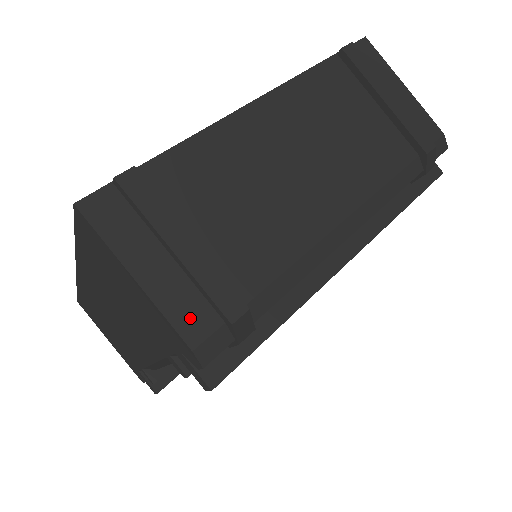
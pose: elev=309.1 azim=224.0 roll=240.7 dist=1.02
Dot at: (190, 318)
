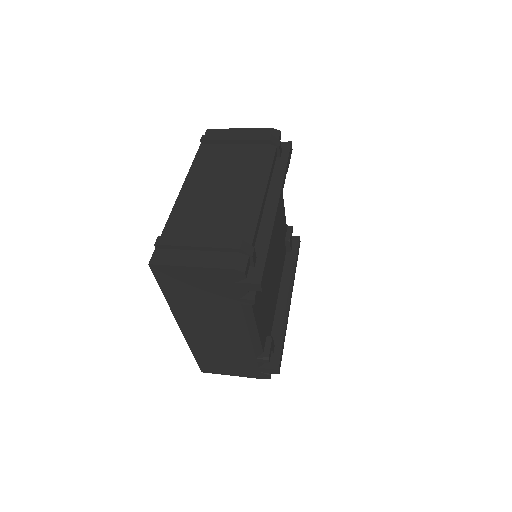
Dot at: (223, 261)
